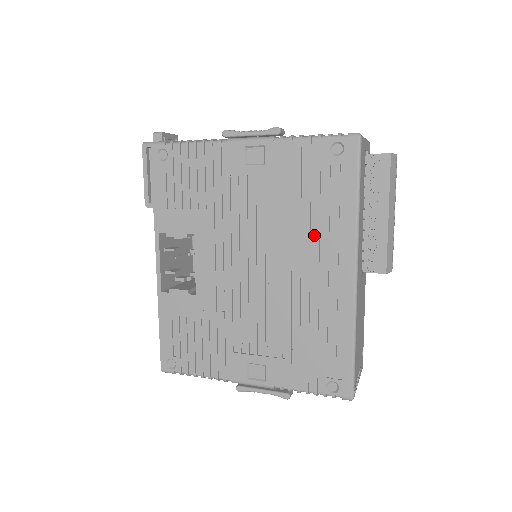
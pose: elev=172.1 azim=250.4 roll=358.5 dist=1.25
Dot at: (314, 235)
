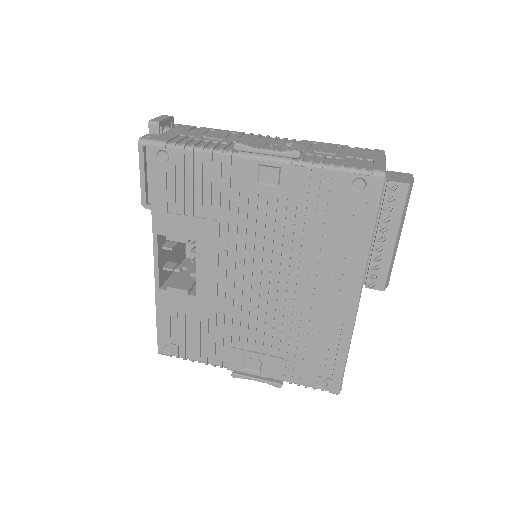
Dot at: (322, 261)
